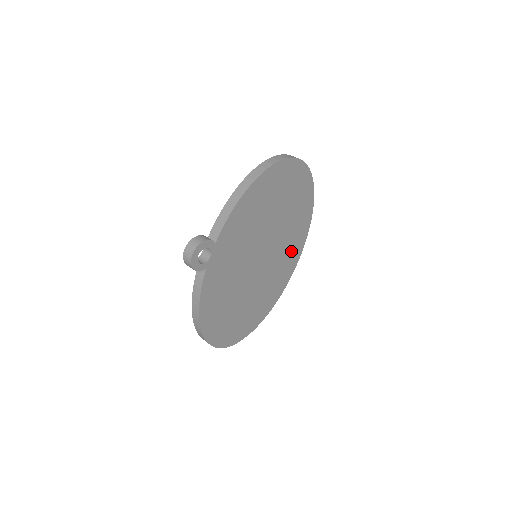
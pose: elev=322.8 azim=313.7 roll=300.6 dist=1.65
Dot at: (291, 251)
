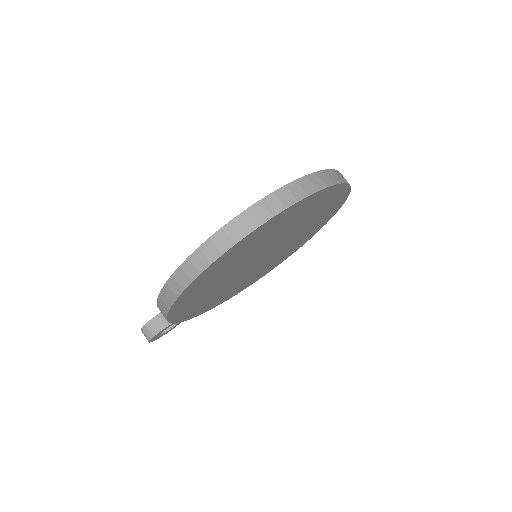
Dot at: (323, 212)
